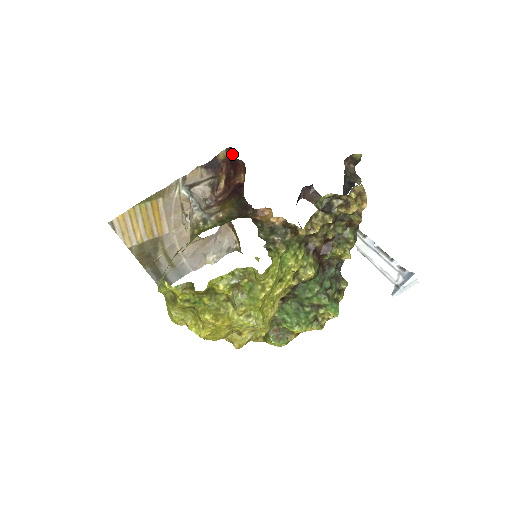
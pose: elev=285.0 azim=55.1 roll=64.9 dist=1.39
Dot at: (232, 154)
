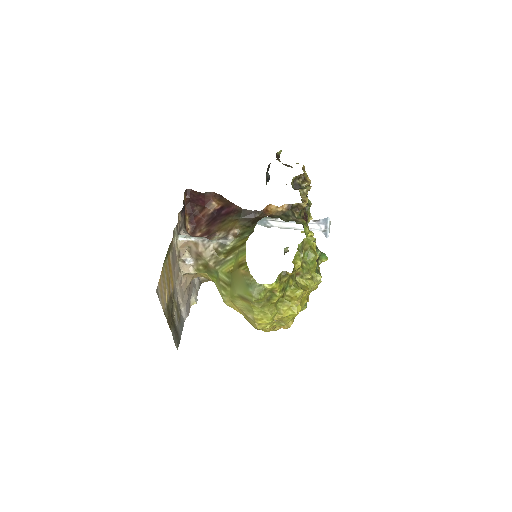
Dot at: (192, 193)
